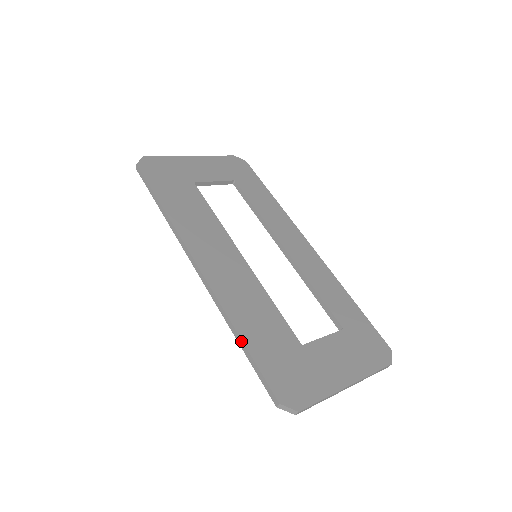
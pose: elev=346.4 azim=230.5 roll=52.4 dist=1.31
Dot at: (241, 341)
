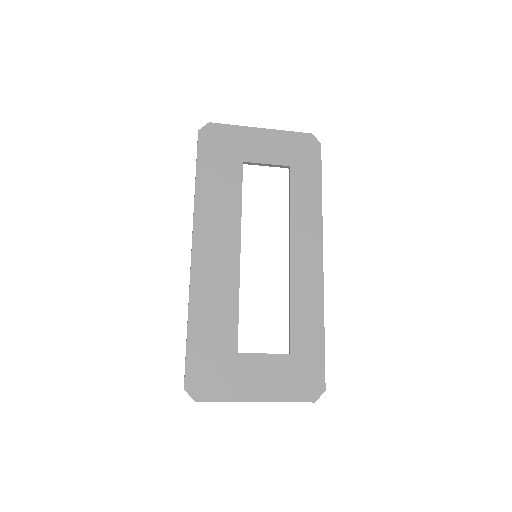
Dot at: (187, 329)
